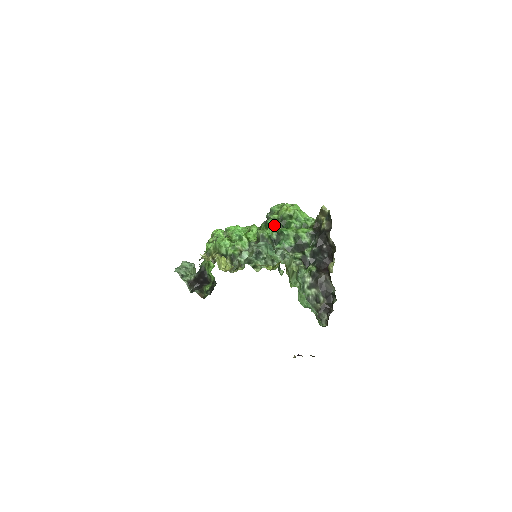
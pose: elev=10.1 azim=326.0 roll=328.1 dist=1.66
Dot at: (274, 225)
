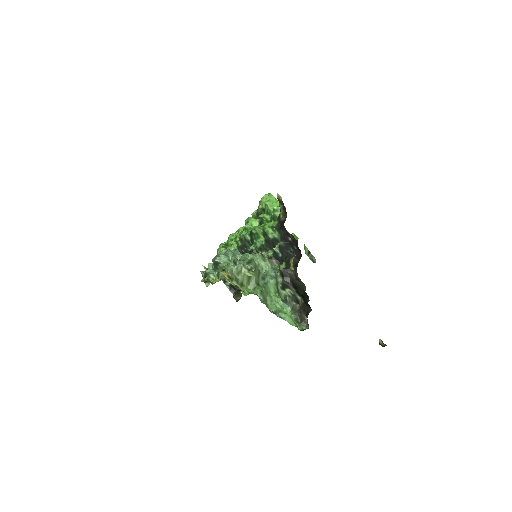
Dot at: (249, 224)
